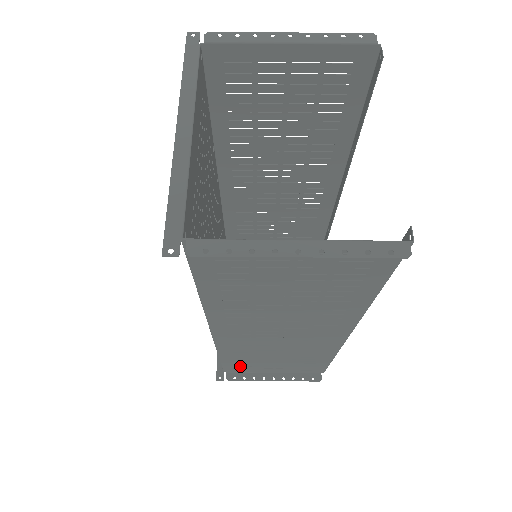
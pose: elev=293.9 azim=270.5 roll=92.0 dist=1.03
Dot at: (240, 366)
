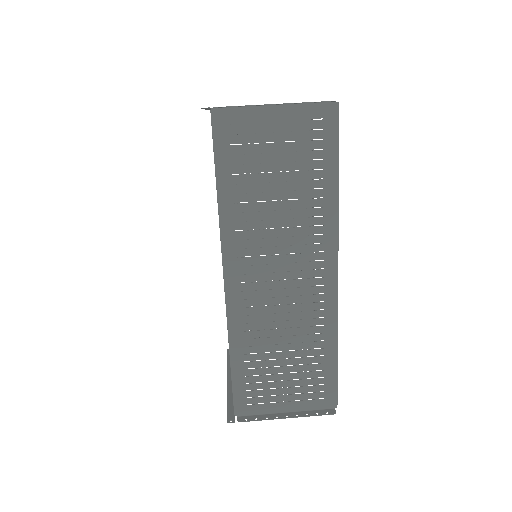
Dot at: (251, 390)
